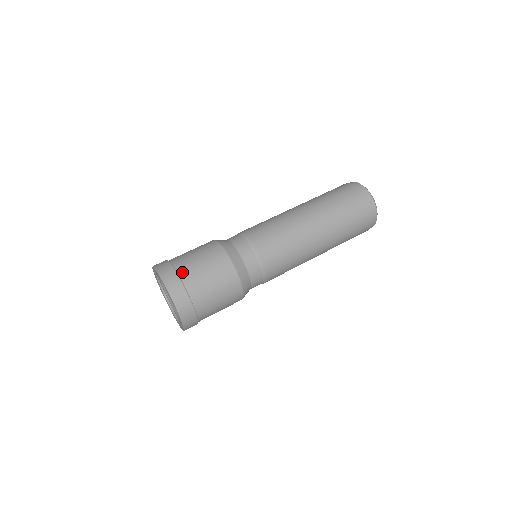
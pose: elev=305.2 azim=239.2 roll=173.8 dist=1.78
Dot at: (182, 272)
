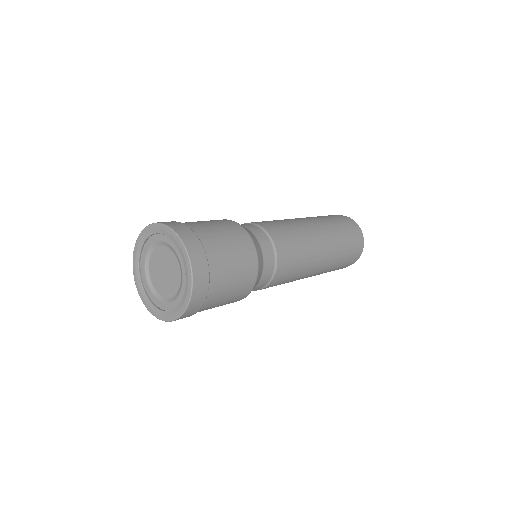
Dot at: occluded
